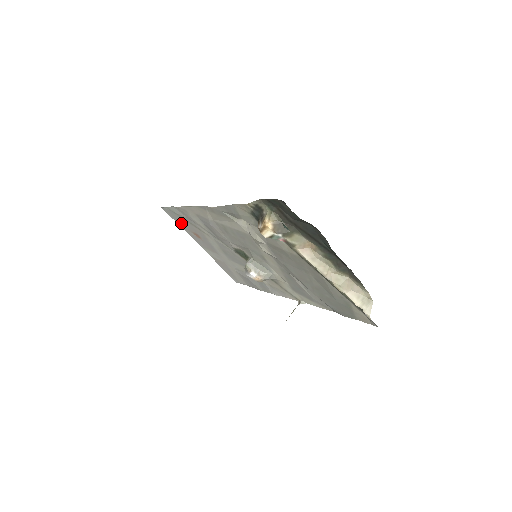
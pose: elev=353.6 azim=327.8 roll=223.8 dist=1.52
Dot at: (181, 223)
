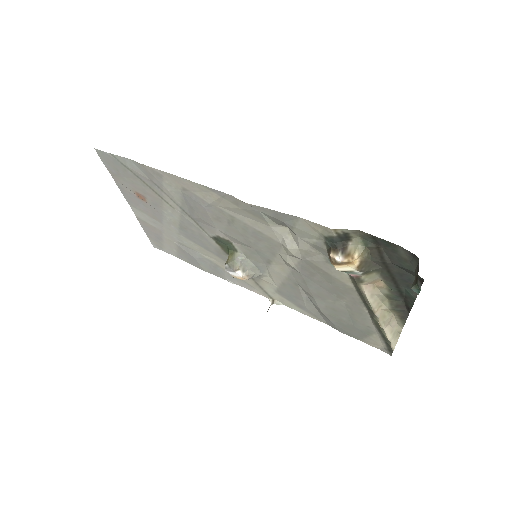
Dot at: (120, 176)
